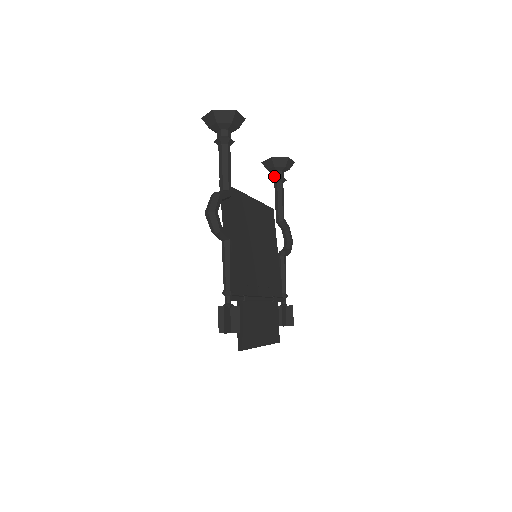
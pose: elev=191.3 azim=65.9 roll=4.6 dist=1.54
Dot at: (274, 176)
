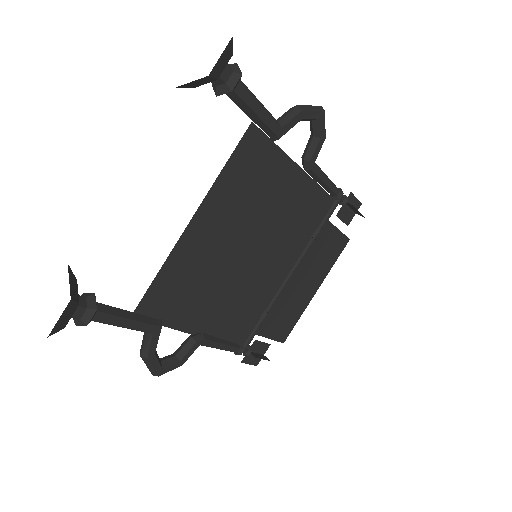
Dot at: occluded
